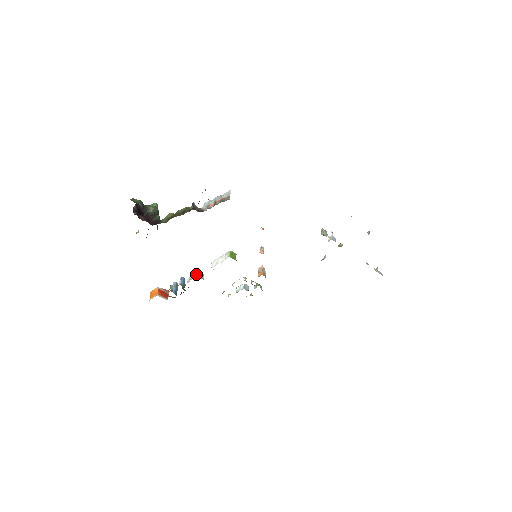
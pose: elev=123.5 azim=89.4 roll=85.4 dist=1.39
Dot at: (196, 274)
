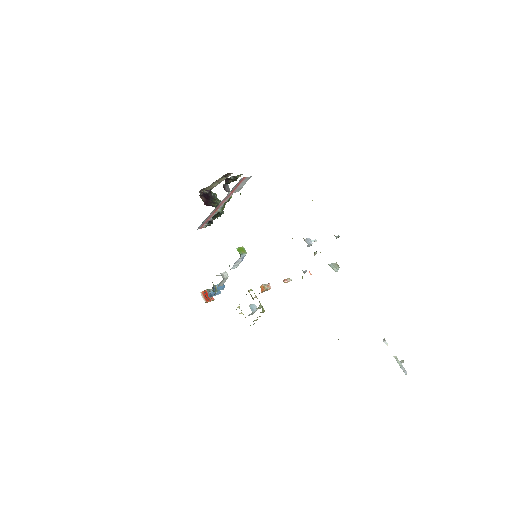
Dot at: (223, 273)
